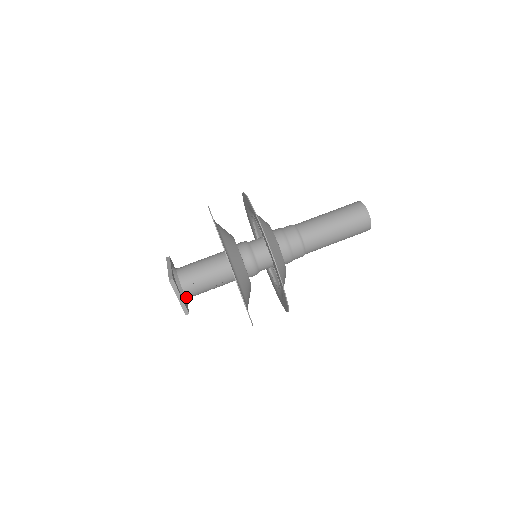
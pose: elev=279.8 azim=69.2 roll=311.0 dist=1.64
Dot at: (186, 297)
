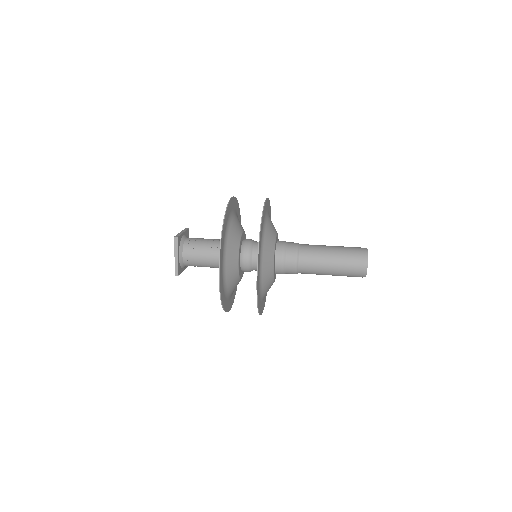
Dot at: (183, 262)
